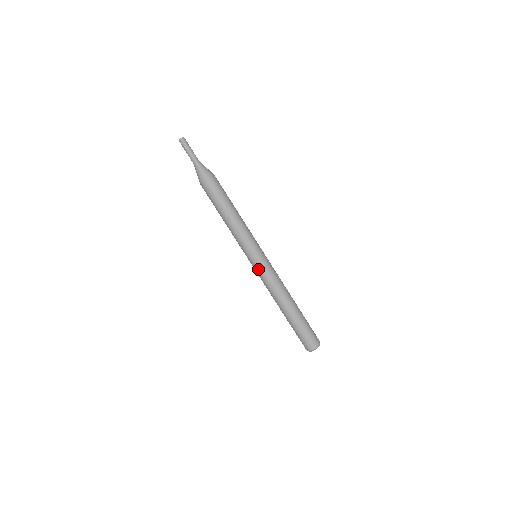
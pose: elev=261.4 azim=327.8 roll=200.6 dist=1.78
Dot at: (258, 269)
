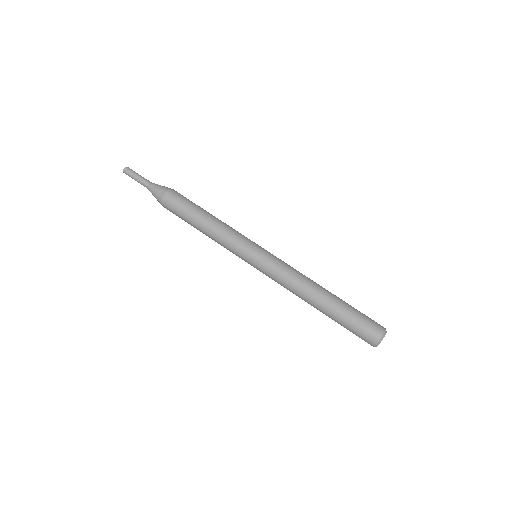
Dot at: (262, 271)
